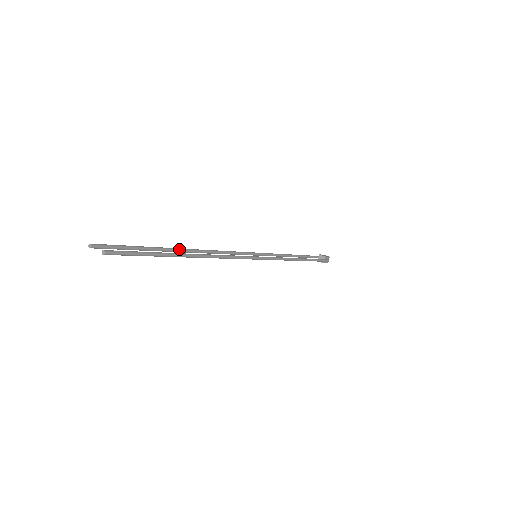
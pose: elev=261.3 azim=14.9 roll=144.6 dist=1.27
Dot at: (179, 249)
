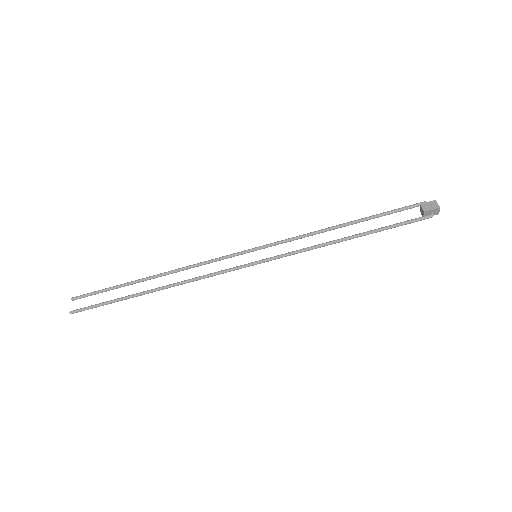
Dot at: (150, 278)
